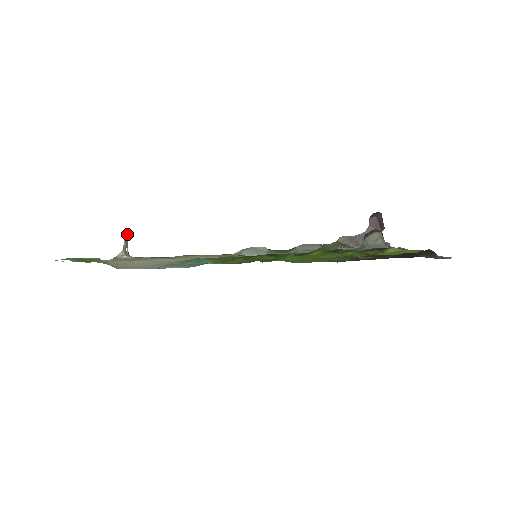
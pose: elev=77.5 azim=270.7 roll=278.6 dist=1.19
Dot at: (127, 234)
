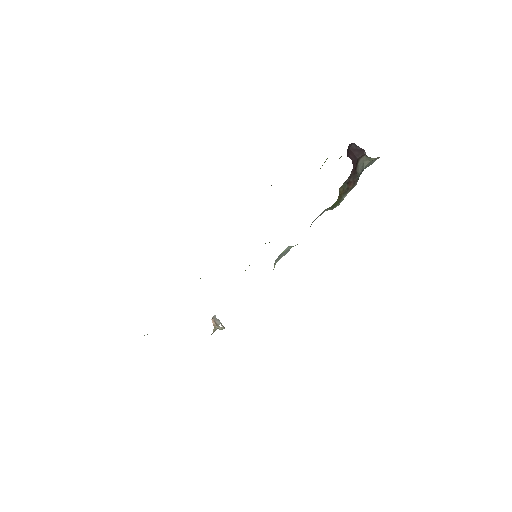
Dot at: (215, 315)
